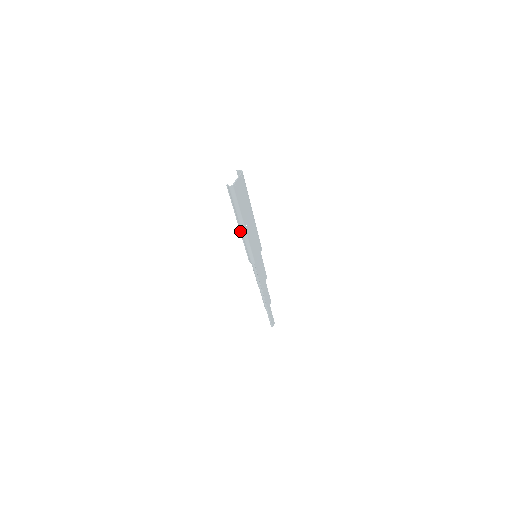
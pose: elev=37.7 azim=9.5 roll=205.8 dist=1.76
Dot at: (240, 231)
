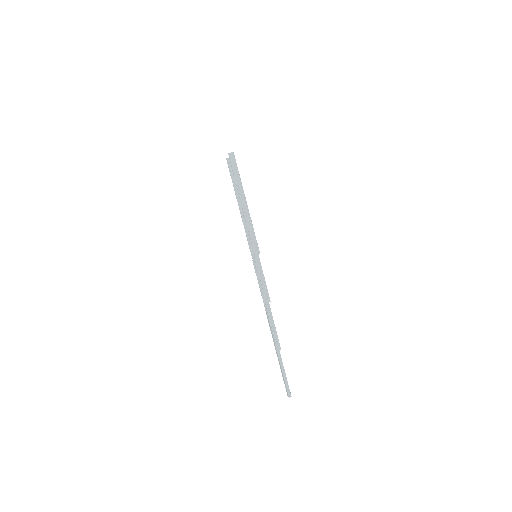
Dot at: (243, 209)
